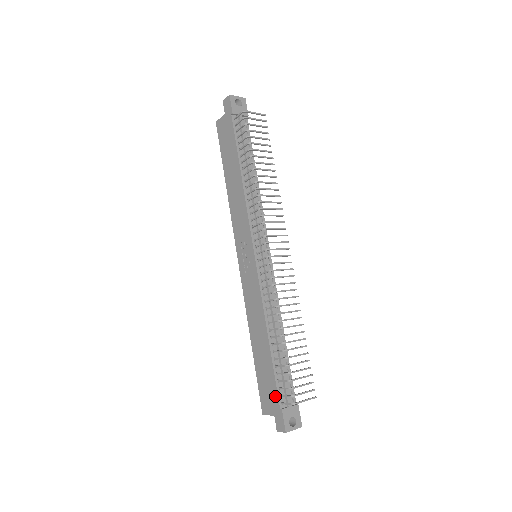
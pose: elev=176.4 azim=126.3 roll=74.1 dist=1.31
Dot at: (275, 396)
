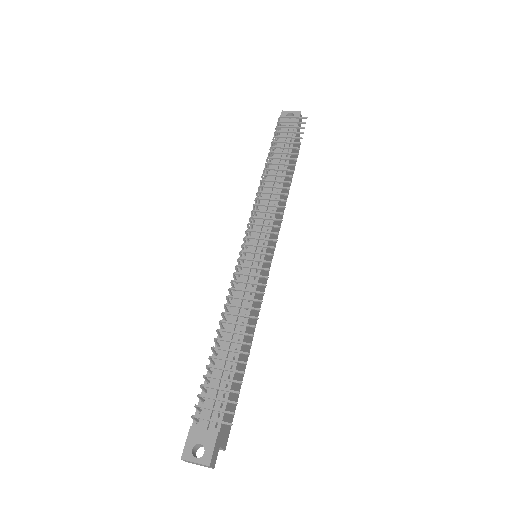
Dot at: (197, 411)
